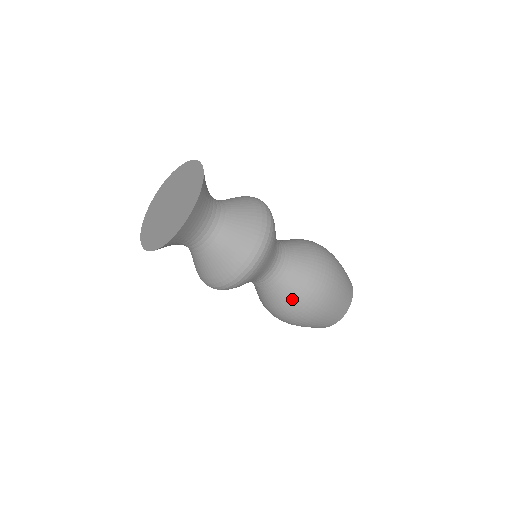
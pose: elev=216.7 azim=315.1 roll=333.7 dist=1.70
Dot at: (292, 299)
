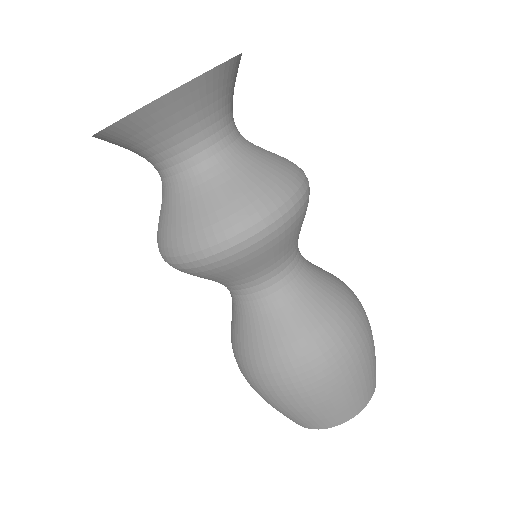
Dot at: (253, 348)
